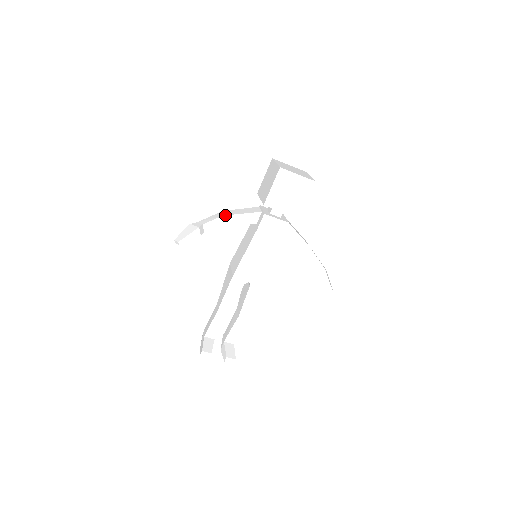
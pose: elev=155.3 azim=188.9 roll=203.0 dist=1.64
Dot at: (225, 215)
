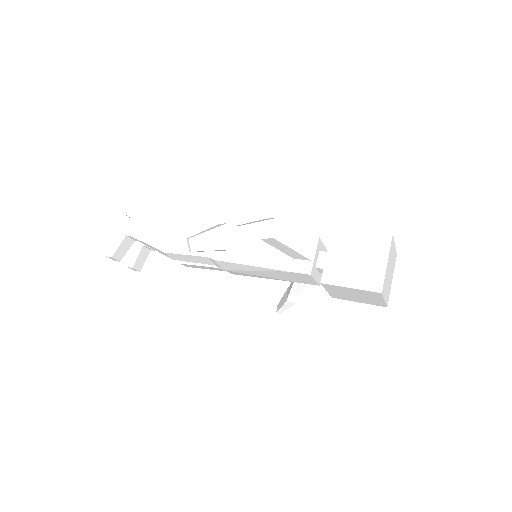
Dot at: (275, 238)
